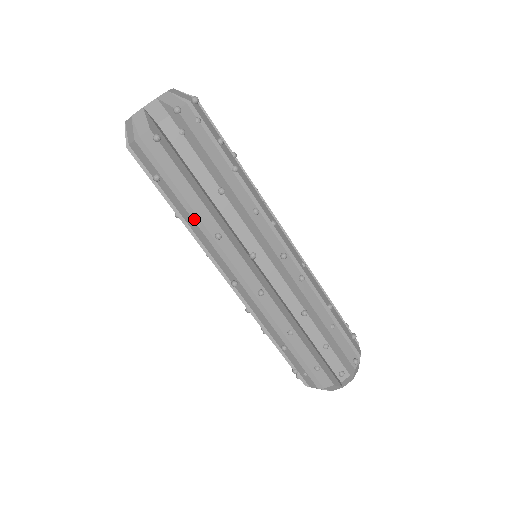
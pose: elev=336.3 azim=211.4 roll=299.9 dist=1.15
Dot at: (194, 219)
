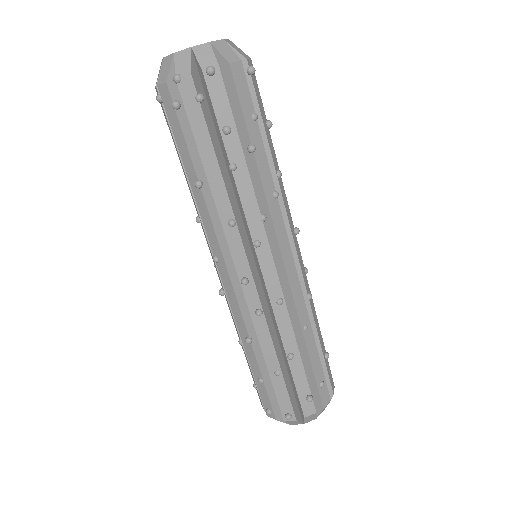
Dot at: occluded
